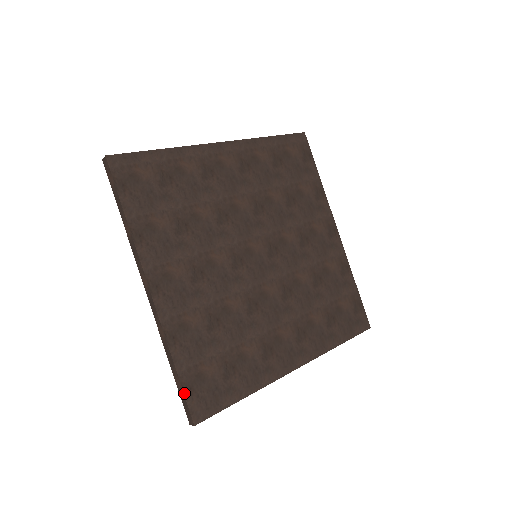
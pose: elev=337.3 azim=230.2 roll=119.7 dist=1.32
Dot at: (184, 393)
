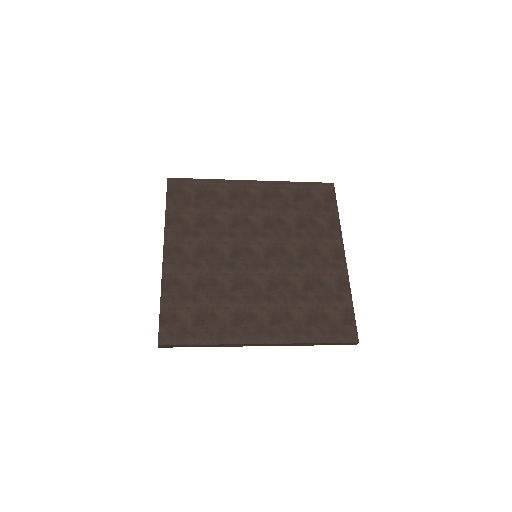
Dot at: (159, 321)
